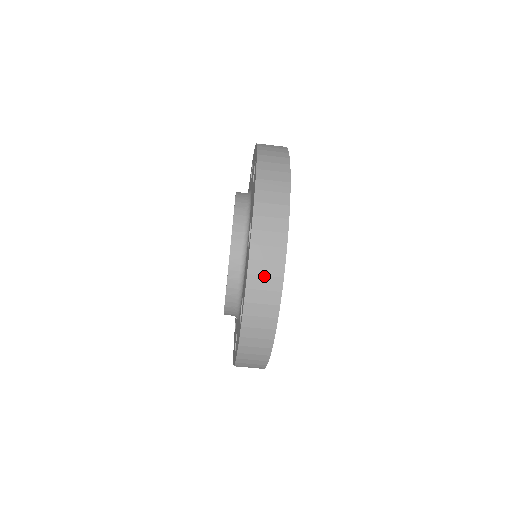
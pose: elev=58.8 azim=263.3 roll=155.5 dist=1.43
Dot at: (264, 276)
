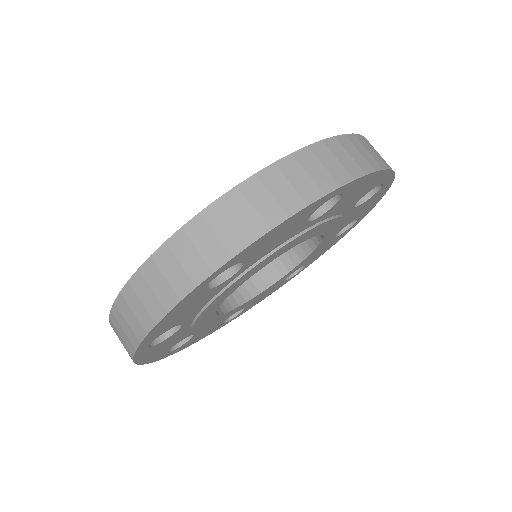
Dot at: (270, 194)
